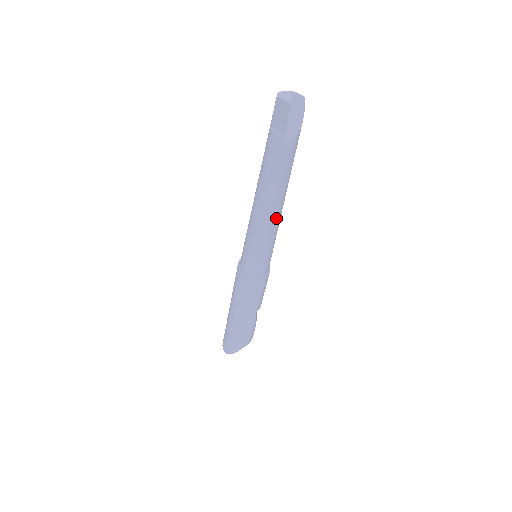
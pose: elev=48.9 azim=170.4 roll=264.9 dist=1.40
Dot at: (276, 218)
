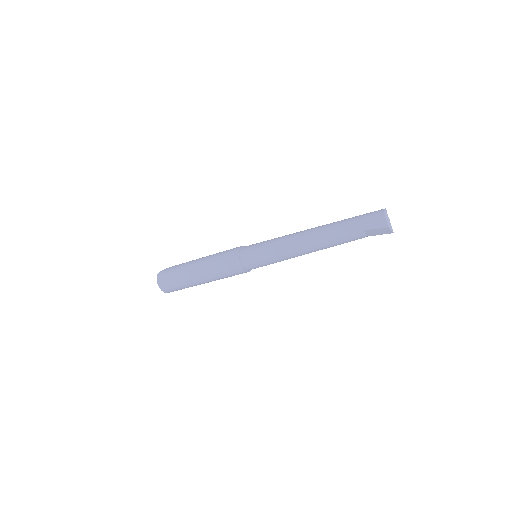
Dot at: occluded
